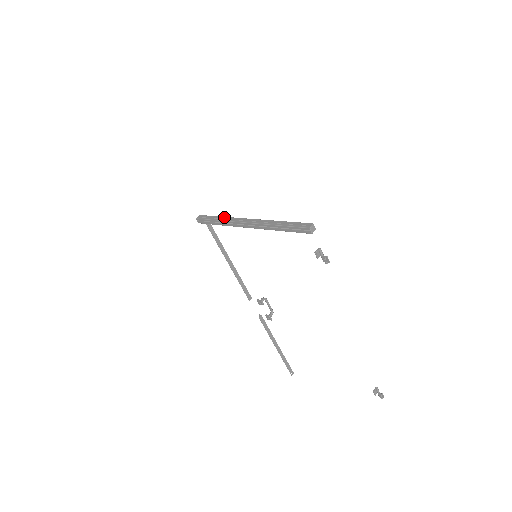
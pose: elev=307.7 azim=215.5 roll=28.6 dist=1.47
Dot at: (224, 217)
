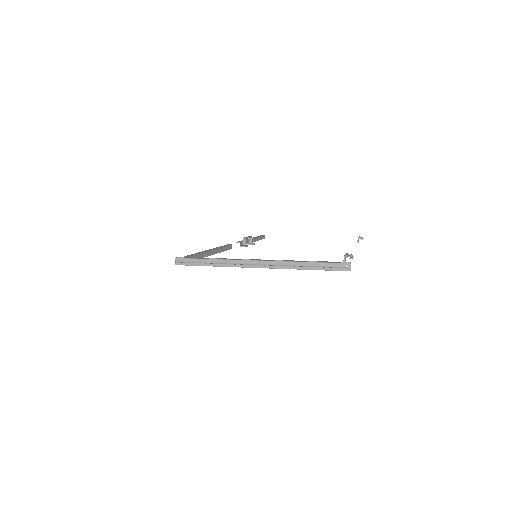
Dot at: (218, 261)
